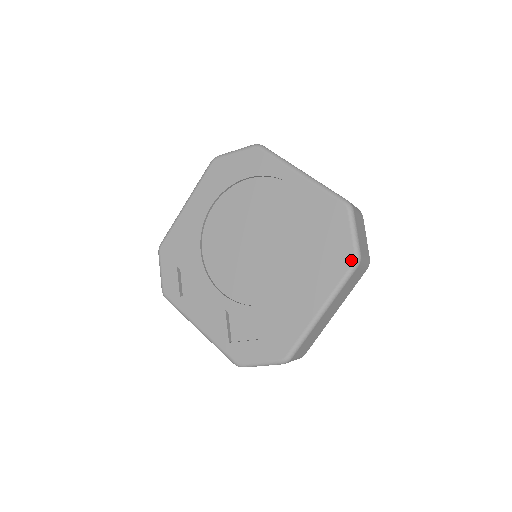
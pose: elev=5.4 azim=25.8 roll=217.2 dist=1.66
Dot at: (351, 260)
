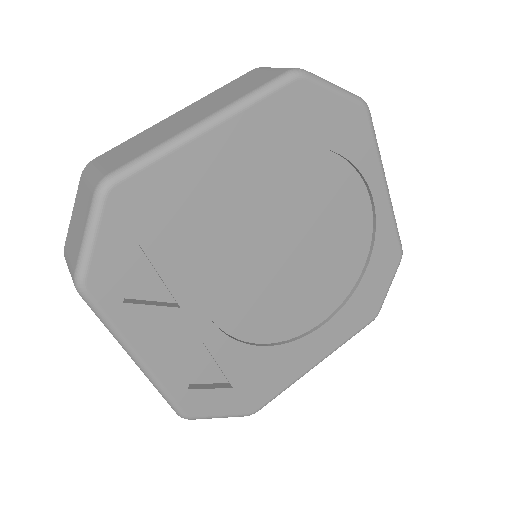
Dot at: (373, 316)
